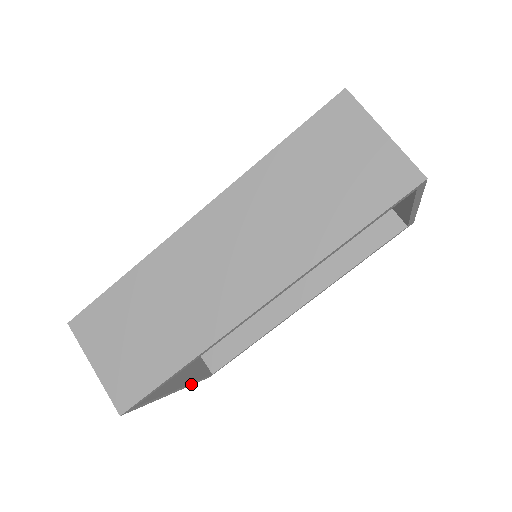
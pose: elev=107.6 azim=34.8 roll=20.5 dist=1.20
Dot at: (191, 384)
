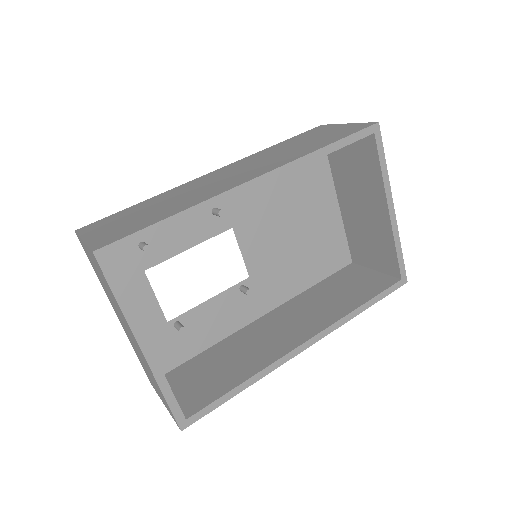
Dot at: (160, 381)
